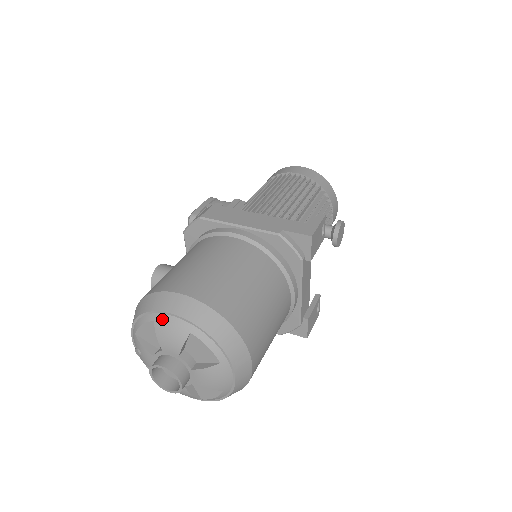
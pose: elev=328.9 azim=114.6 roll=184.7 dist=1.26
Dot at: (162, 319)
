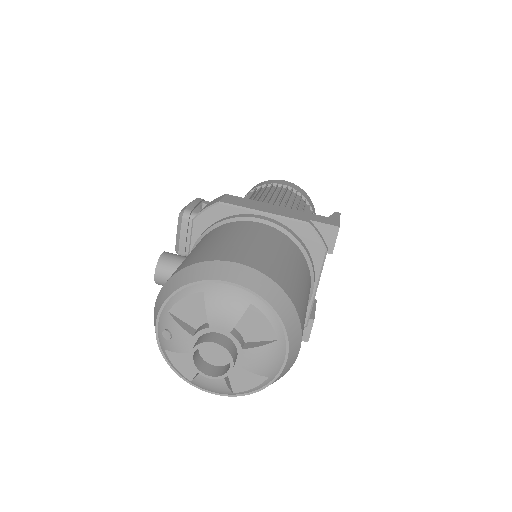
Dot at: (216, 288)
